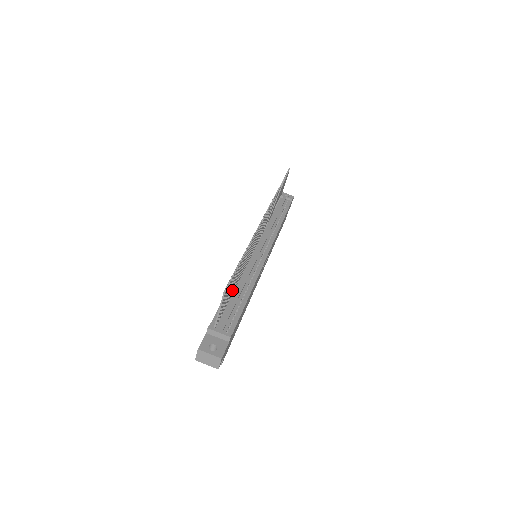
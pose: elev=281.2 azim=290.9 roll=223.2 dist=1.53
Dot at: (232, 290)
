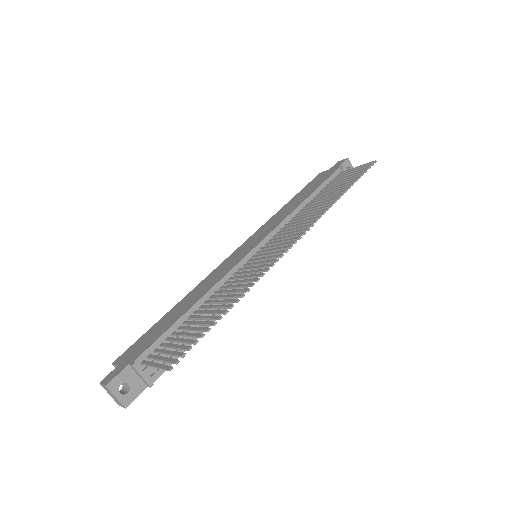
Dot at: (192, 323)
